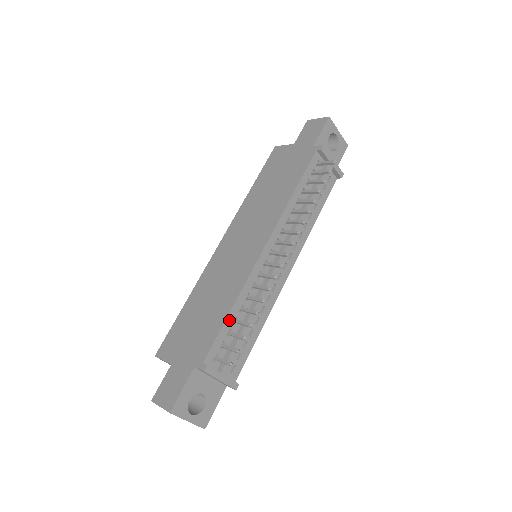
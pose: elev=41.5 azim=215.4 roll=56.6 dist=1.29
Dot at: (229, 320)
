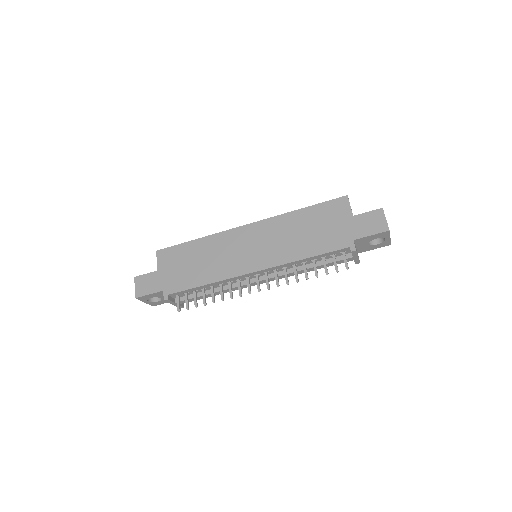
Dot at: (199, 288)
